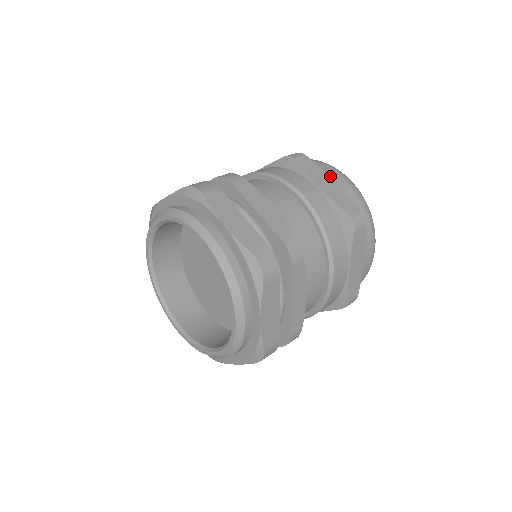
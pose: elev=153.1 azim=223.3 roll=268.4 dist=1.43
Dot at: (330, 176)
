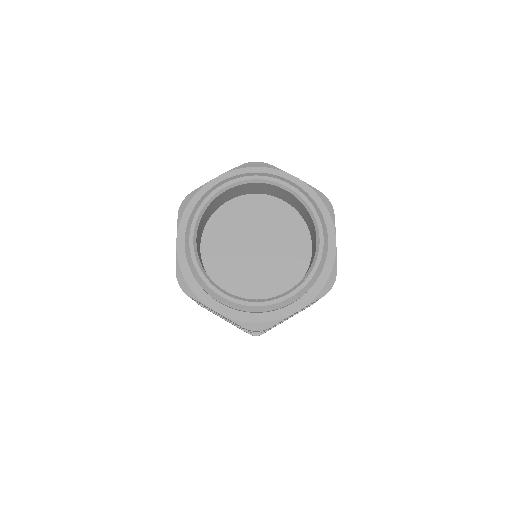
Dot at: occluded
